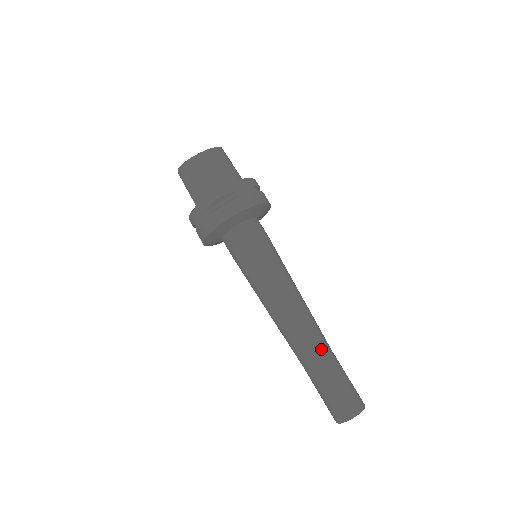
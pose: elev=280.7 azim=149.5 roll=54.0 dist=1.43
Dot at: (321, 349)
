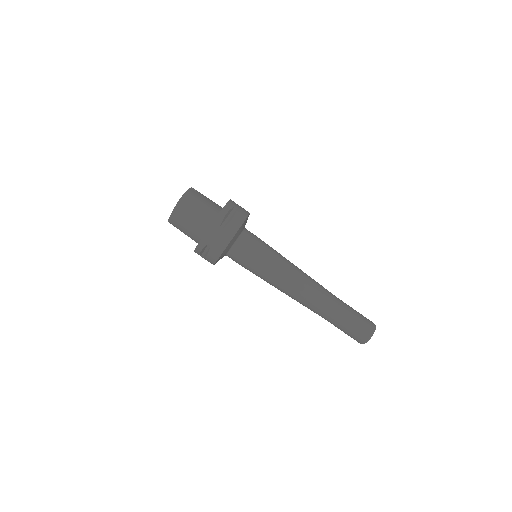
Dot at: (325, 312)
